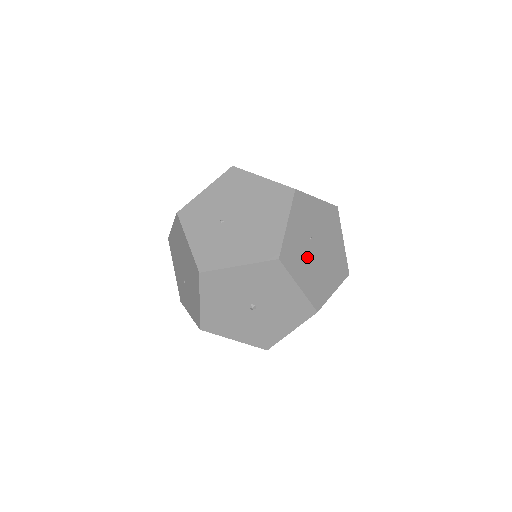
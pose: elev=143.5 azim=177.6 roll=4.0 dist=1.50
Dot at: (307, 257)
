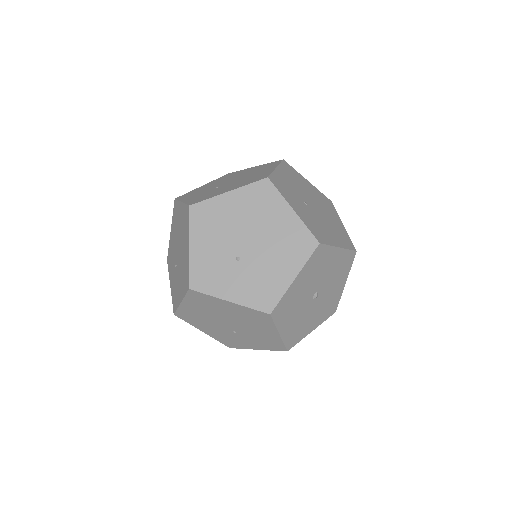
Dot at: occluded
